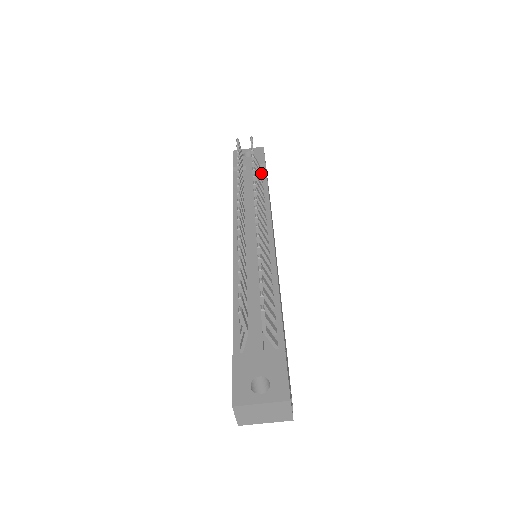
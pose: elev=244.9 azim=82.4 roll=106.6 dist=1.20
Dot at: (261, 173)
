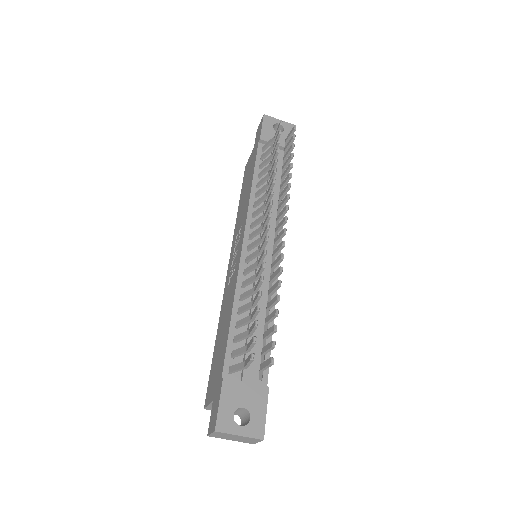
Dot at: occluded
